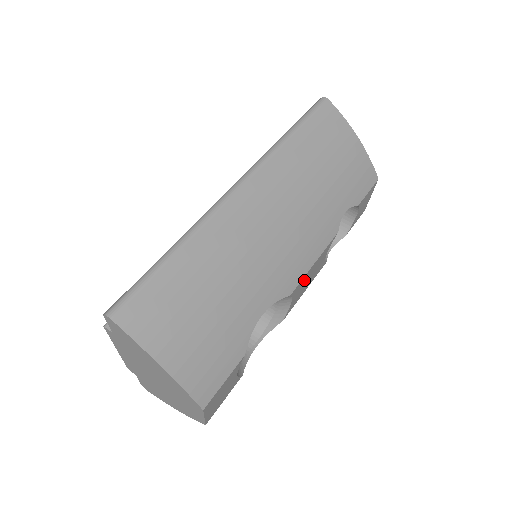
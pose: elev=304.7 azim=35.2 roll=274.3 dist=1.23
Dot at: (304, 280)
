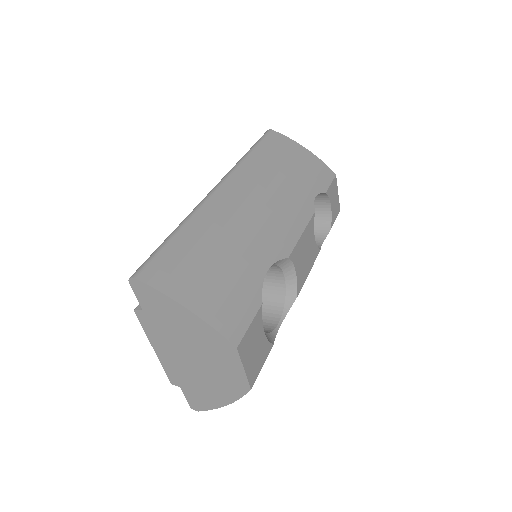
Dot at: (299, 251)
